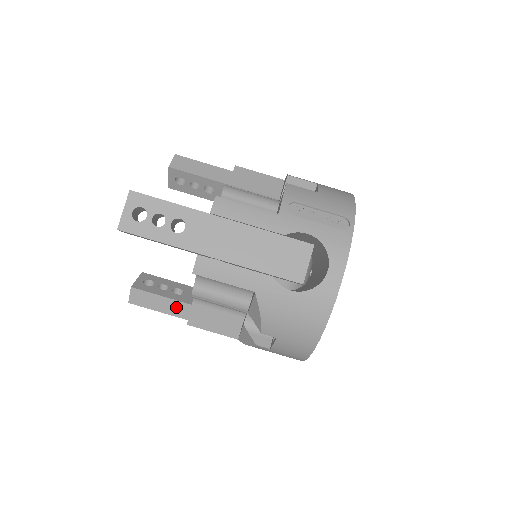
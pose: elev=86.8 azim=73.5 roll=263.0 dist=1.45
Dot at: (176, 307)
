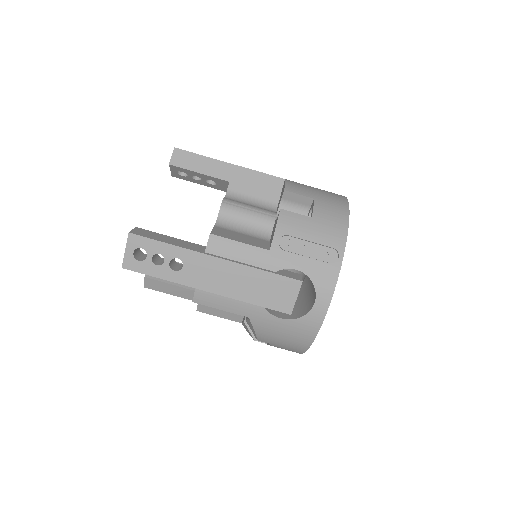
Dot at: (186, 293)
